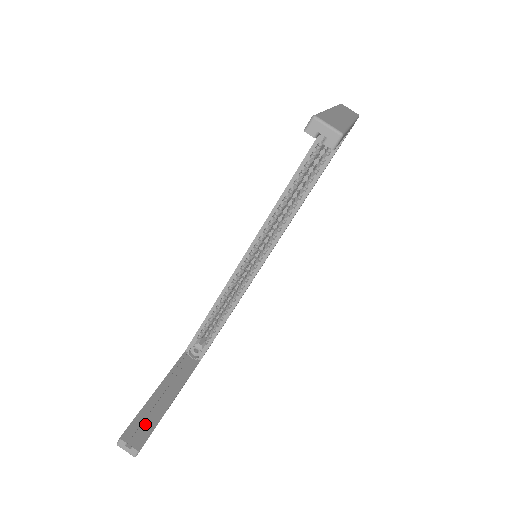
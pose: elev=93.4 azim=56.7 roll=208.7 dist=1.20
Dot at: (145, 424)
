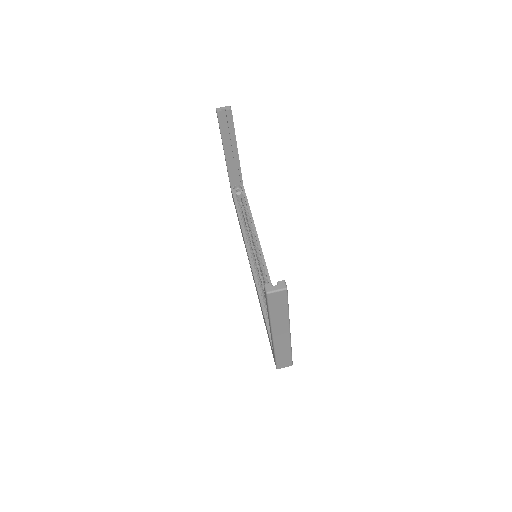
Dot at: occluded
